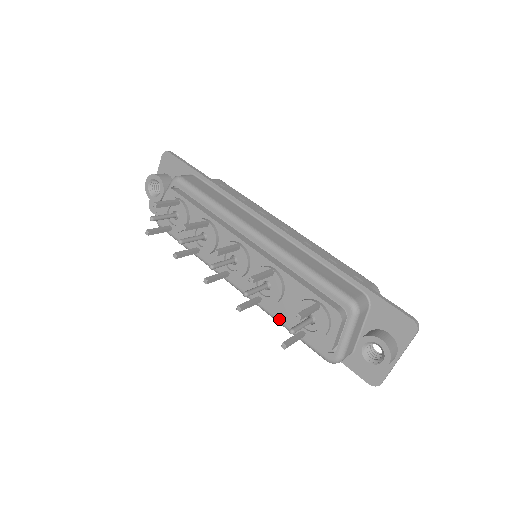
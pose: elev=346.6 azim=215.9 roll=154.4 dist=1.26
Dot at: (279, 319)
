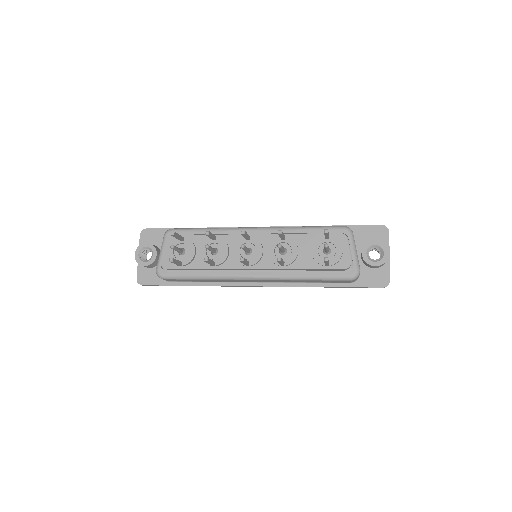
Dot at: (302, 274)
